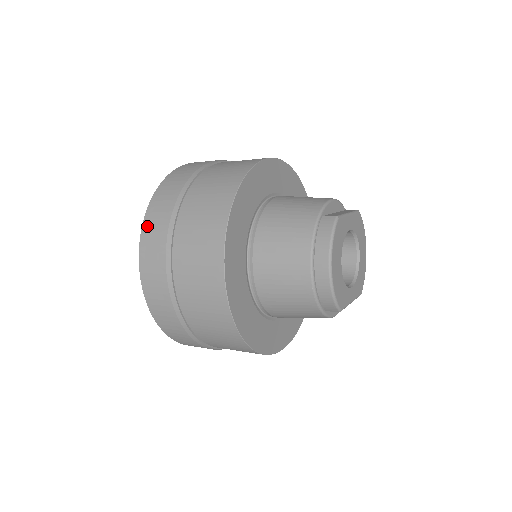
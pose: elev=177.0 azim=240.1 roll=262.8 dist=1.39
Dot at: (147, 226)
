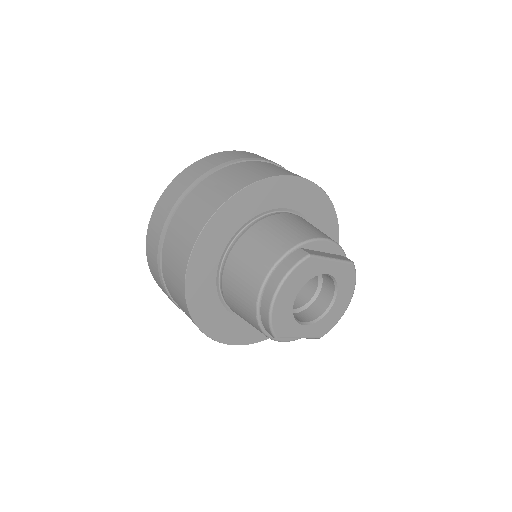
Dot at: (172, 186)
